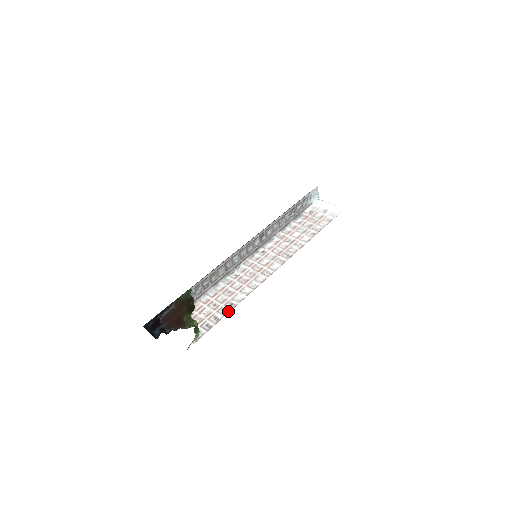
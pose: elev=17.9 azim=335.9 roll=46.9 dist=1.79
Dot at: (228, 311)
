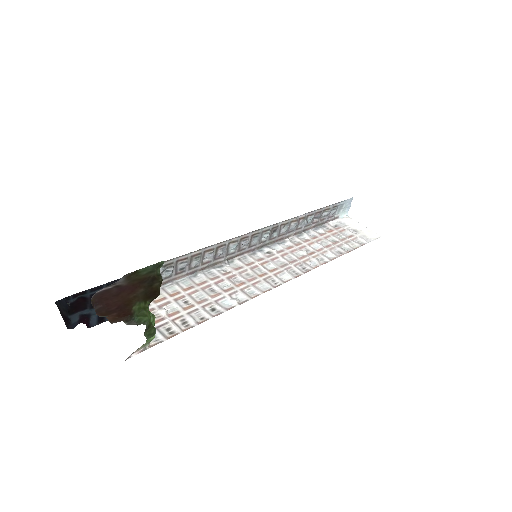
Dot at: (206, 318)
